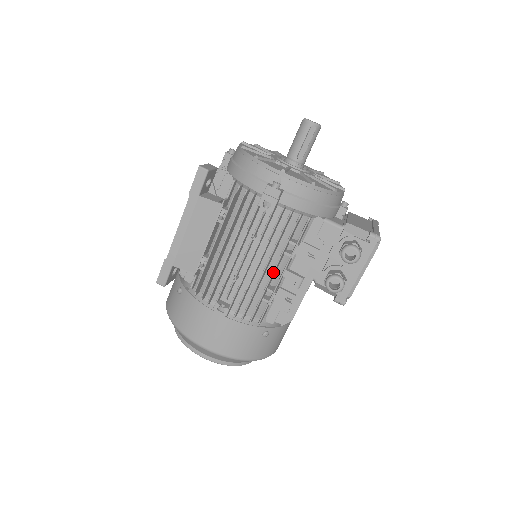
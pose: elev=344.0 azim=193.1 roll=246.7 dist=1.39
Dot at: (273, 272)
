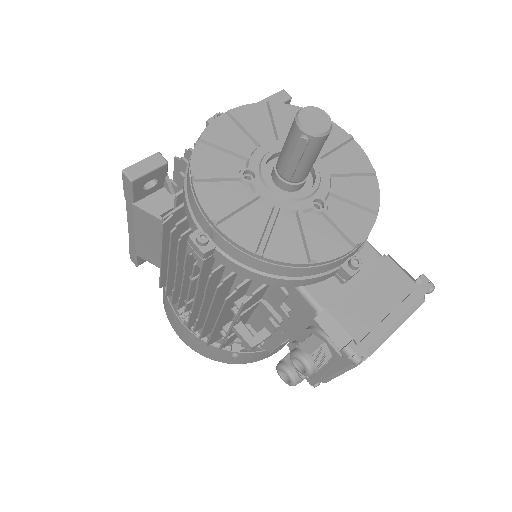
Dot at: (214, 325)
